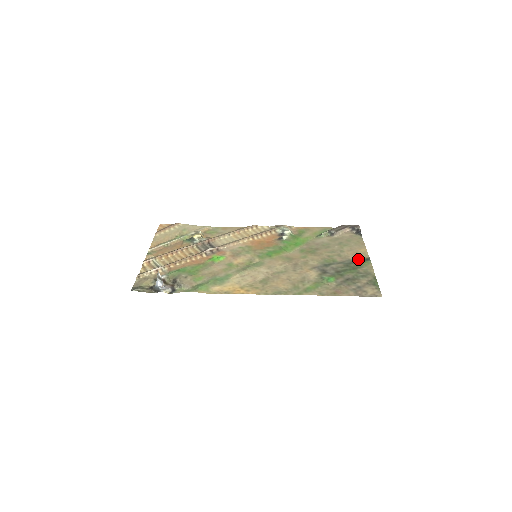
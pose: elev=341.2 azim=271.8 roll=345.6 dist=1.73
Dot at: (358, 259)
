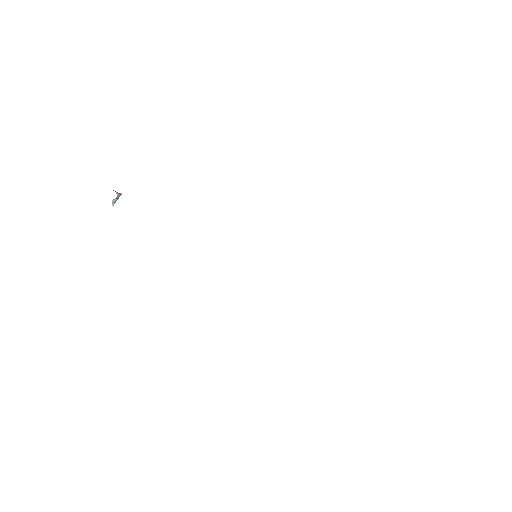
Dot at: occluded
